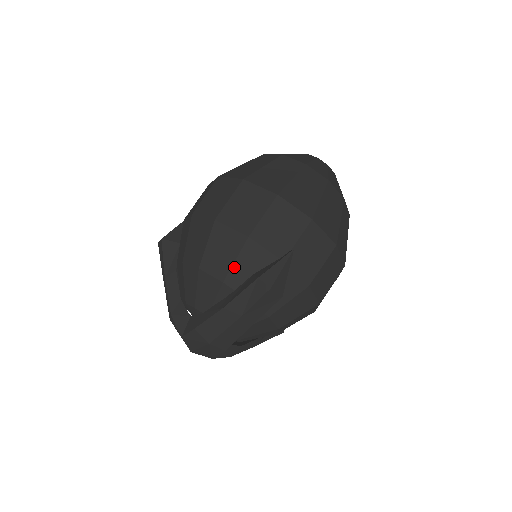
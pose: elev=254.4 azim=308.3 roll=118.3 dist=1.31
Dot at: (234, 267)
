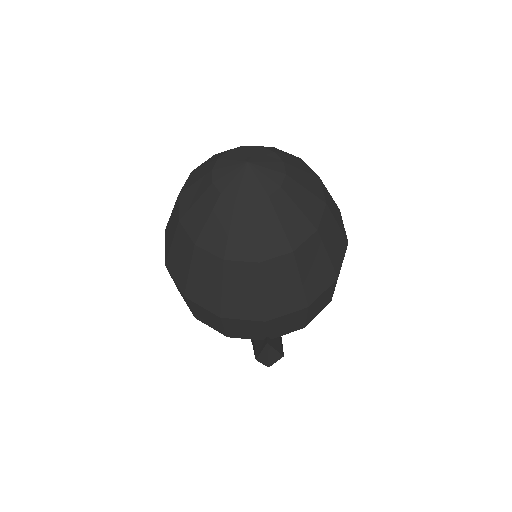
Dot at: occluded
